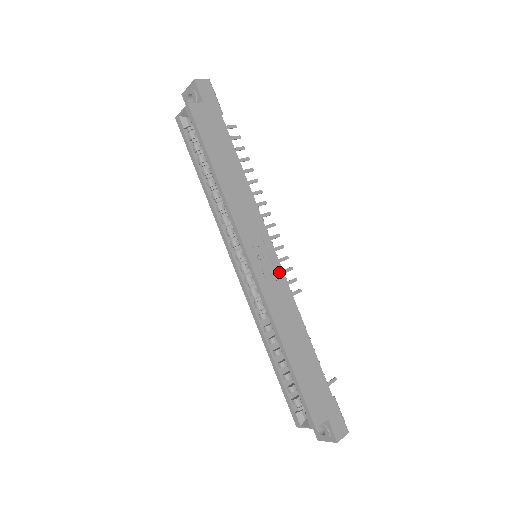
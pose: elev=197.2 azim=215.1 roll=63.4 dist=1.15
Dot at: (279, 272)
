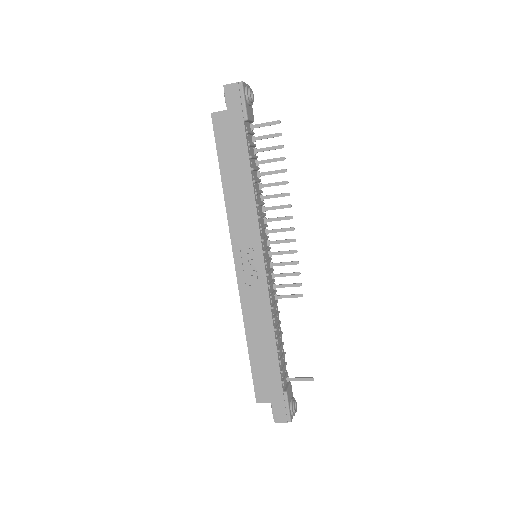
Dot at: (262, 279)
